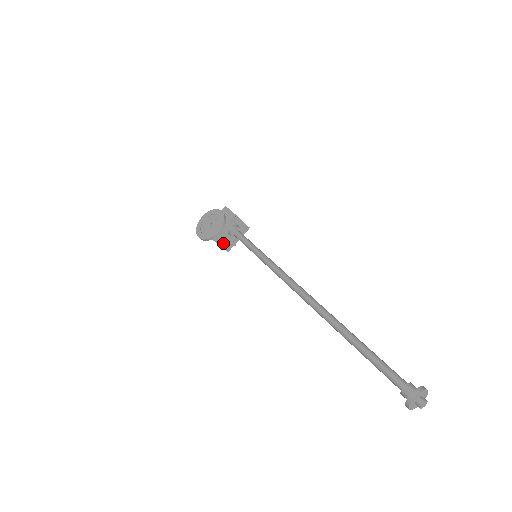
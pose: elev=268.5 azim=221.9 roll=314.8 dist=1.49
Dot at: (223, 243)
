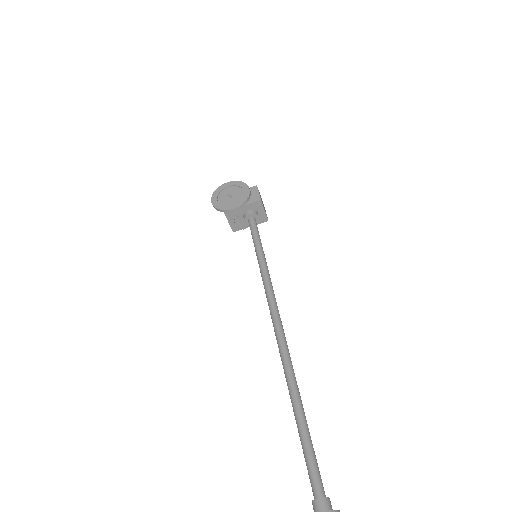
Dot at: (233, 221)
